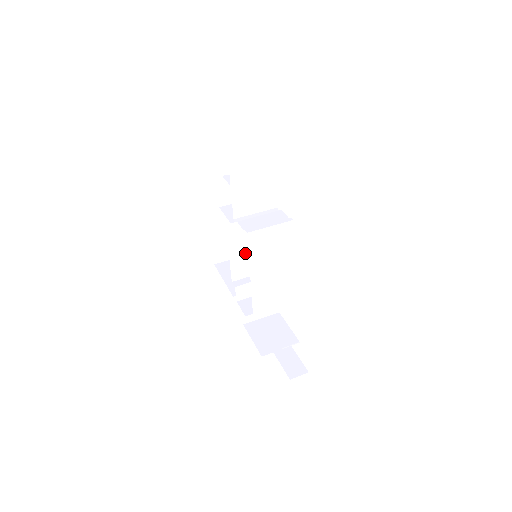
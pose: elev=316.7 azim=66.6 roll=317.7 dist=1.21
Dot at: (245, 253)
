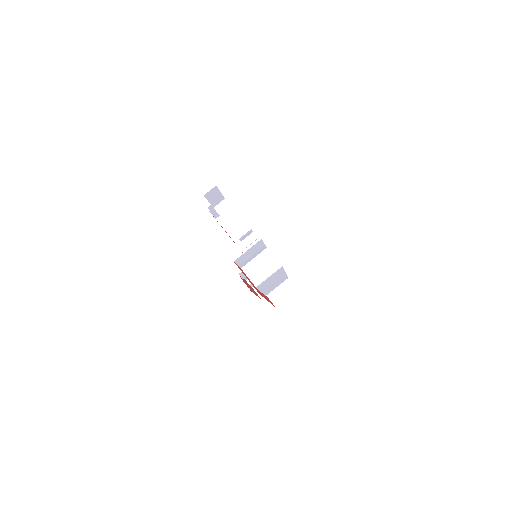
Dot at: occluded
